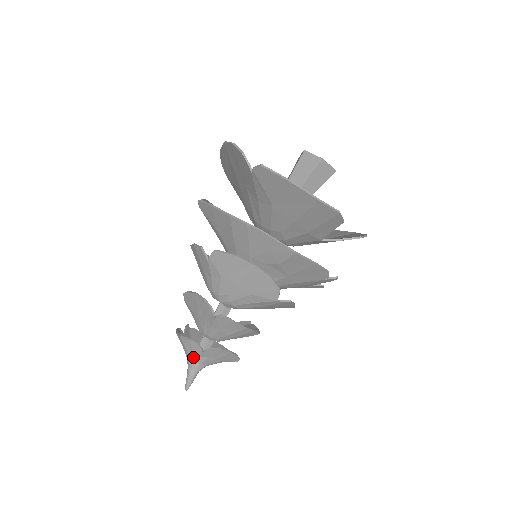
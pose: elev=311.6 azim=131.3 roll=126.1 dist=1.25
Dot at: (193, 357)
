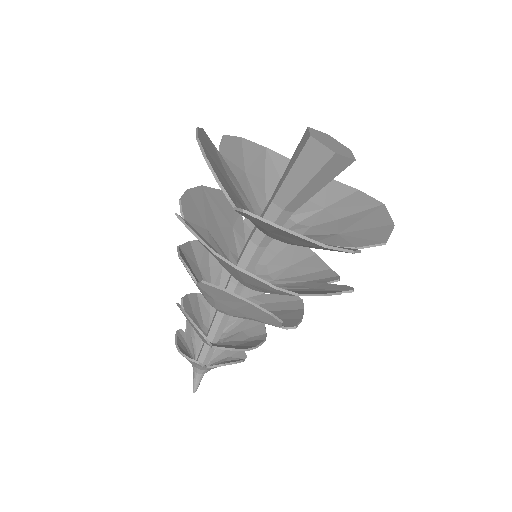
Dot at: (196, 366)
